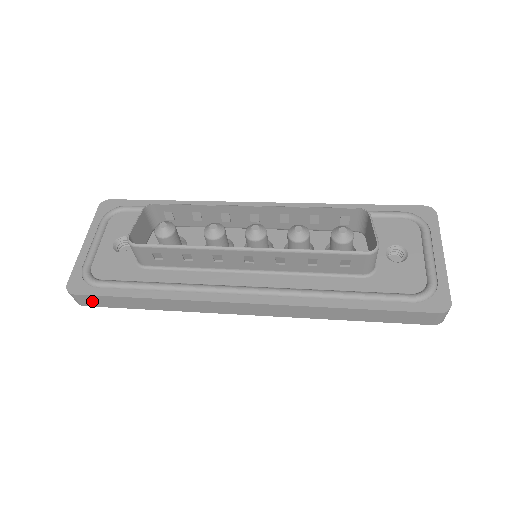
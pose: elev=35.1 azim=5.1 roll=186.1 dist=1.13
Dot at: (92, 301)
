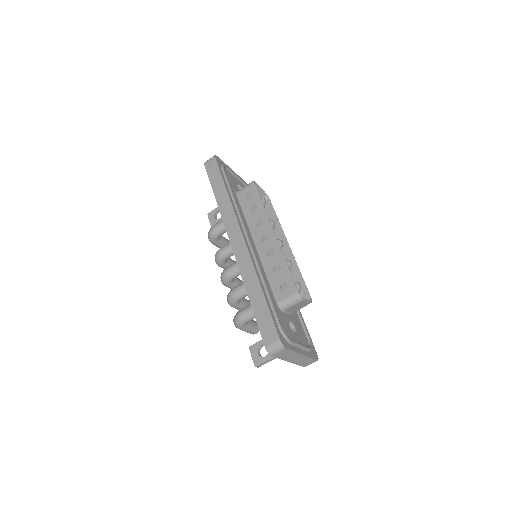
Dot at: (211, 167)
